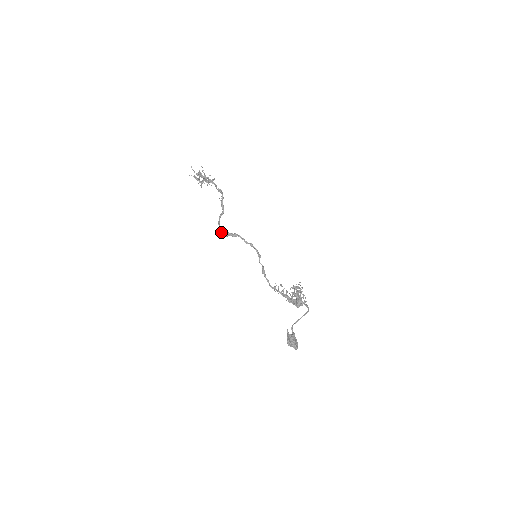
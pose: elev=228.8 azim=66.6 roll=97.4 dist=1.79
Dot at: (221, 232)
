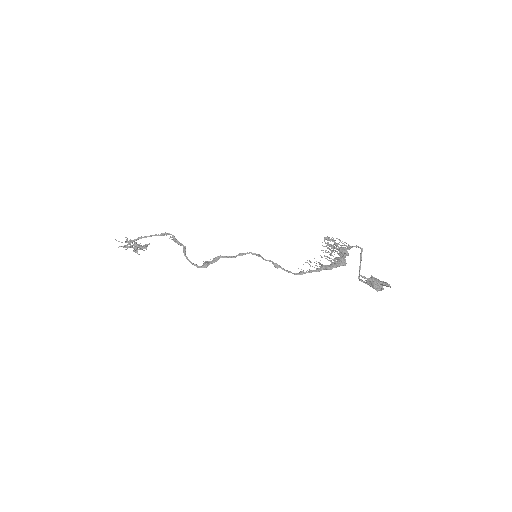
Dot at: (197, 266)
